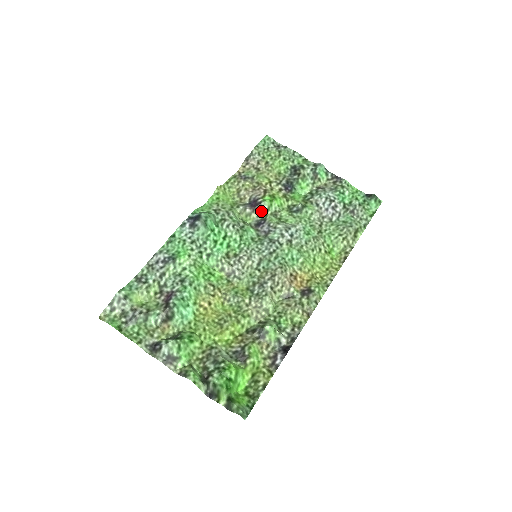
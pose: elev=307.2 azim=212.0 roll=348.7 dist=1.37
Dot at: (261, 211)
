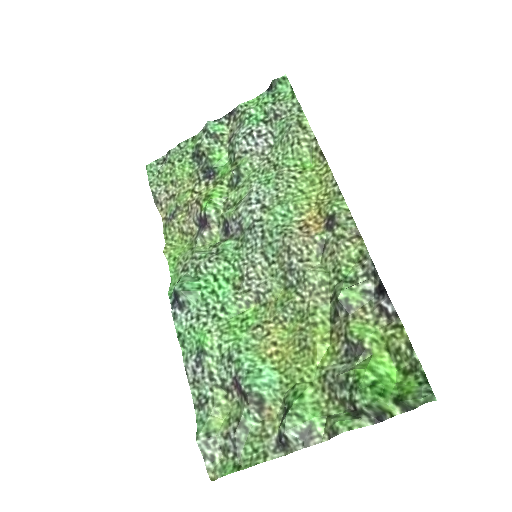
Dot at: (215, 220)
